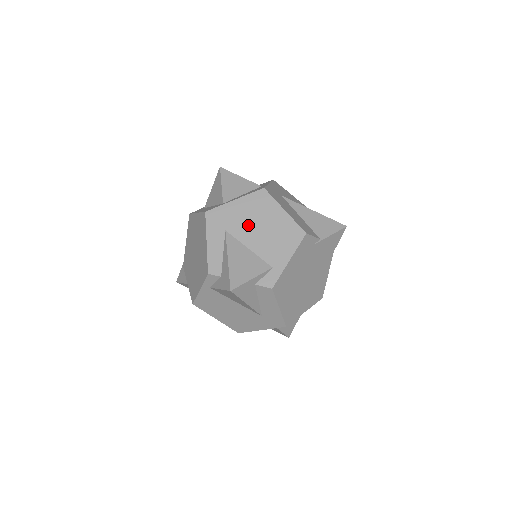
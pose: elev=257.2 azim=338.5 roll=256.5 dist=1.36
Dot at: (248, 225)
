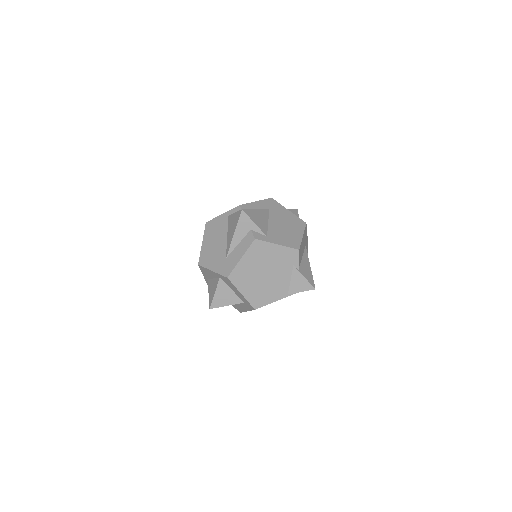
Dot at: (281, 219)
